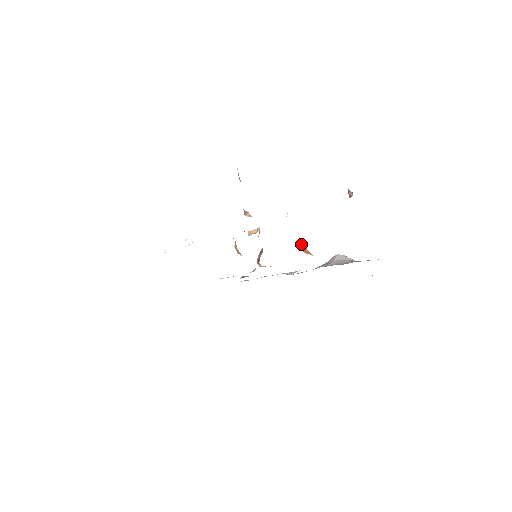
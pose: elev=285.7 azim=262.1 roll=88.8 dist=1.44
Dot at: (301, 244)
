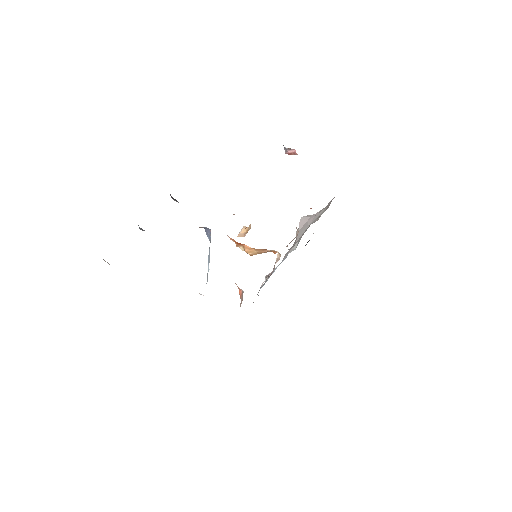
Dot at: occluded
